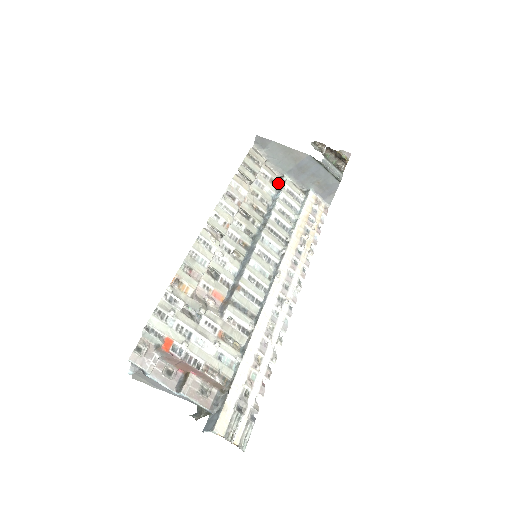
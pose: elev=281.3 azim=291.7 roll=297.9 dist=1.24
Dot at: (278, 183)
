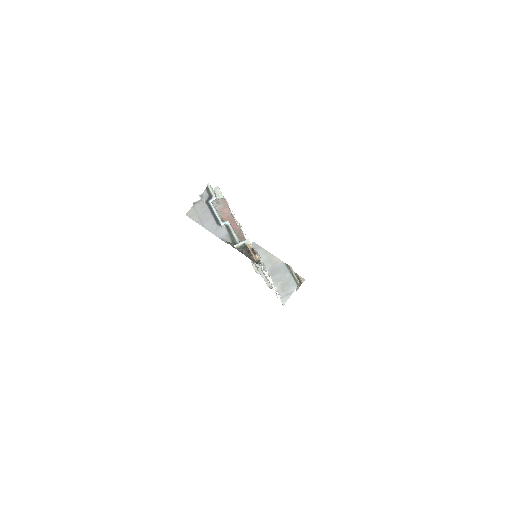
Dot at: (258, 270)
